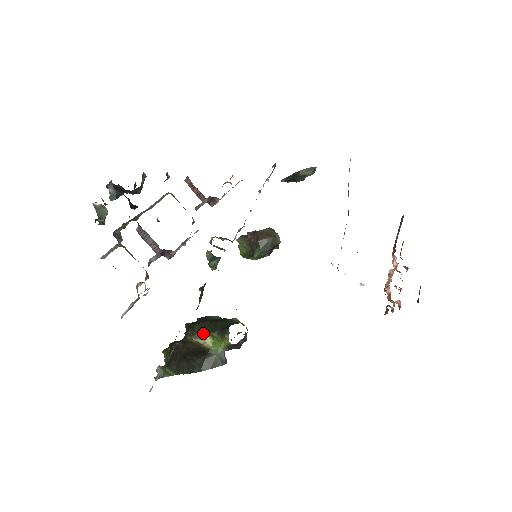
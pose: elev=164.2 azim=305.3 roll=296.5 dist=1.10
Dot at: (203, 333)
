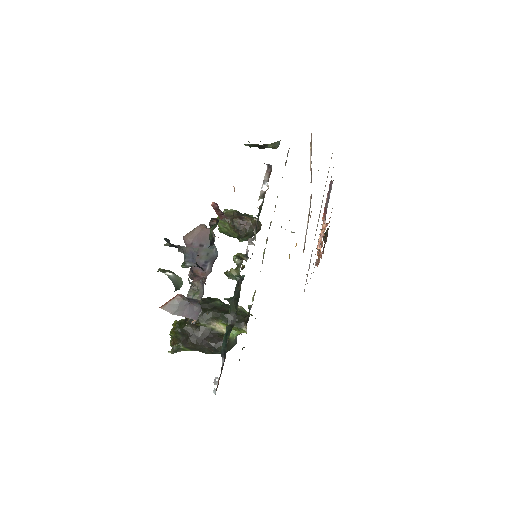
Dot at: (215, 320)
